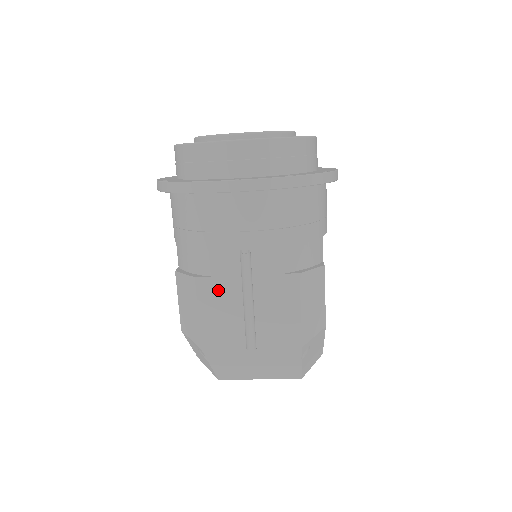
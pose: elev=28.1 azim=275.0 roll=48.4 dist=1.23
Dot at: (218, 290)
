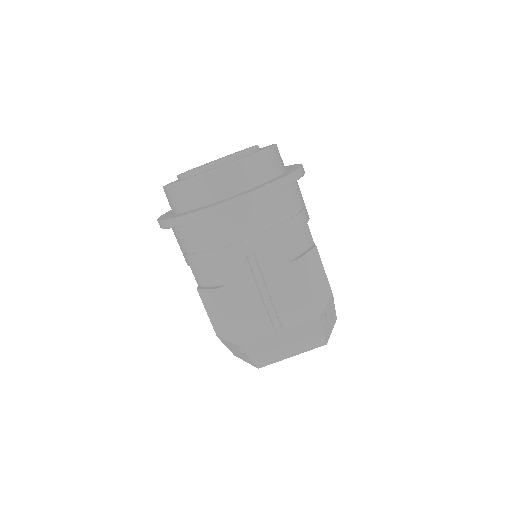
Dot at: (238, 293)
